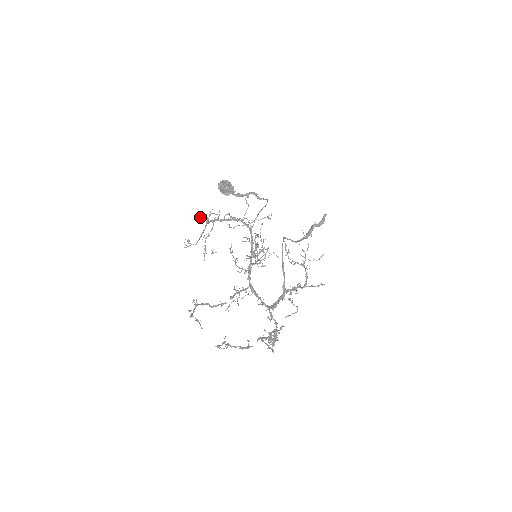
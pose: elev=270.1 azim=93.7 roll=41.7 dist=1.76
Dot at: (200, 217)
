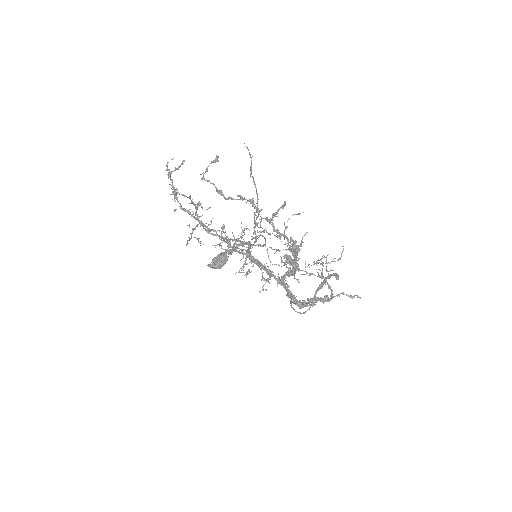
Dot at: (190, 203)
